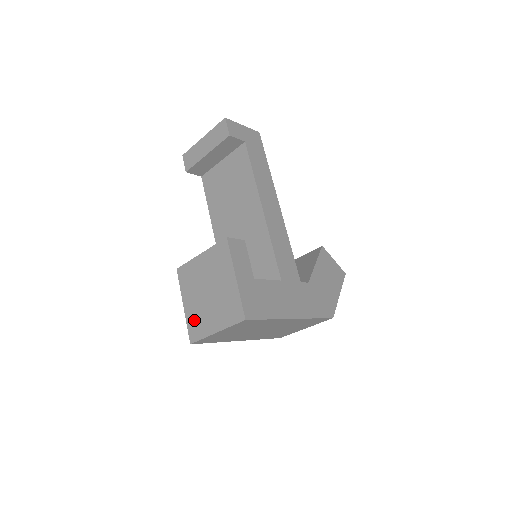
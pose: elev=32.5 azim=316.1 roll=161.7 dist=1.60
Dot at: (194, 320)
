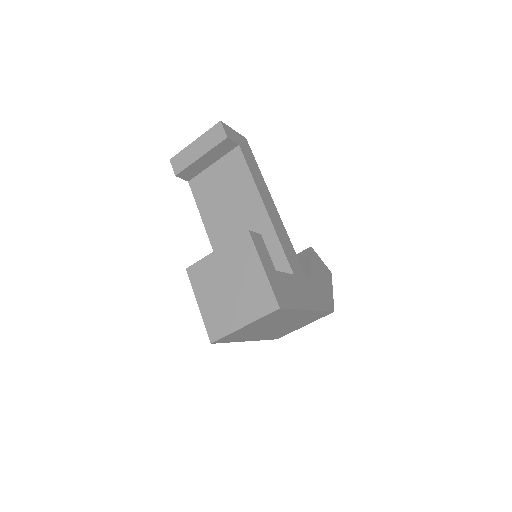
Dot at: (214, 318)
